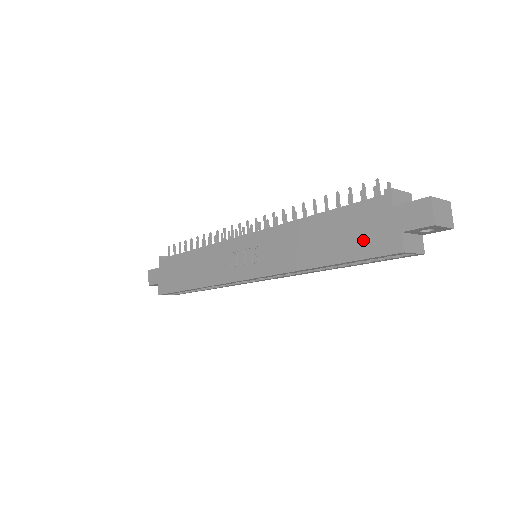
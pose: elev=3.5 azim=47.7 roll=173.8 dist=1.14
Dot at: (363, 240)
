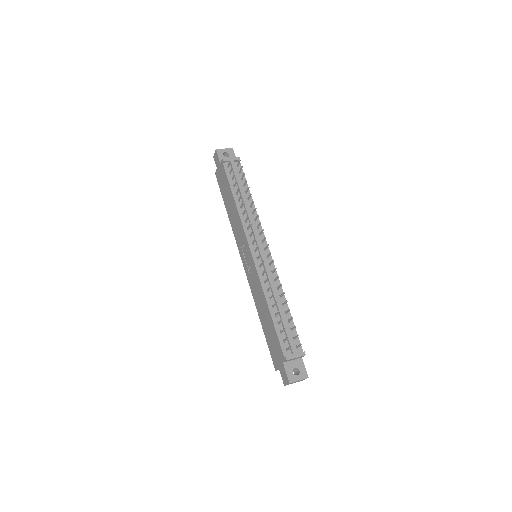
Dot at: (272, 347)
